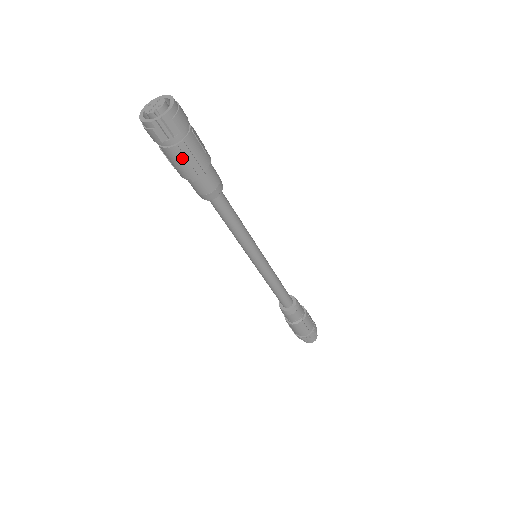
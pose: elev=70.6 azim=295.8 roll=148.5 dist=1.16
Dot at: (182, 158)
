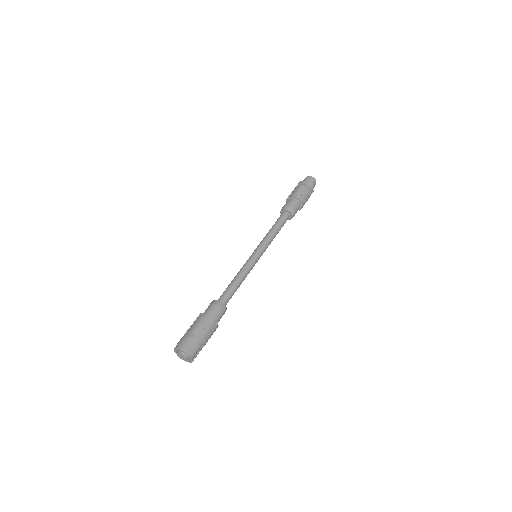
Dot at: occluded
